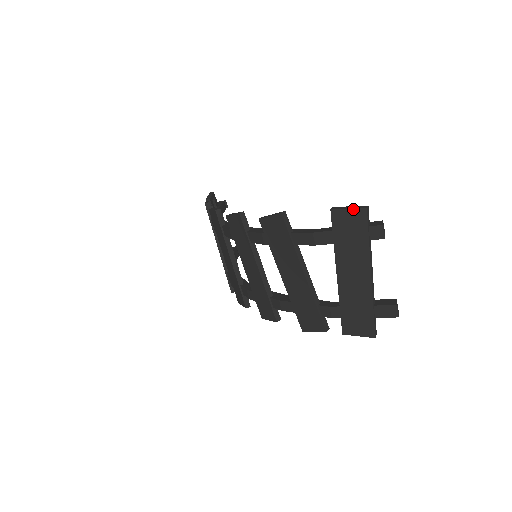
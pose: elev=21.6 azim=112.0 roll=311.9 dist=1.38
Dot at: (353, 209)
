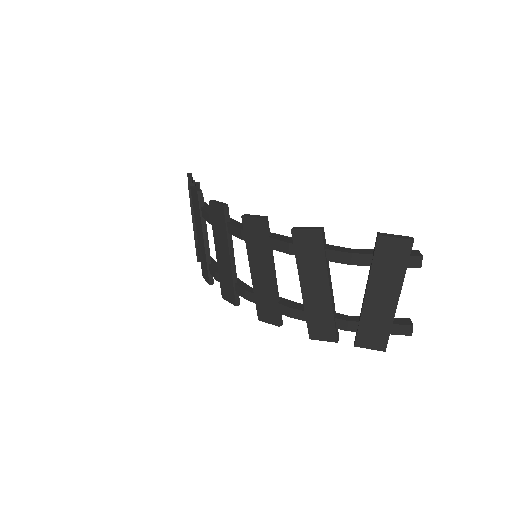
Dot at: (400, 239)
